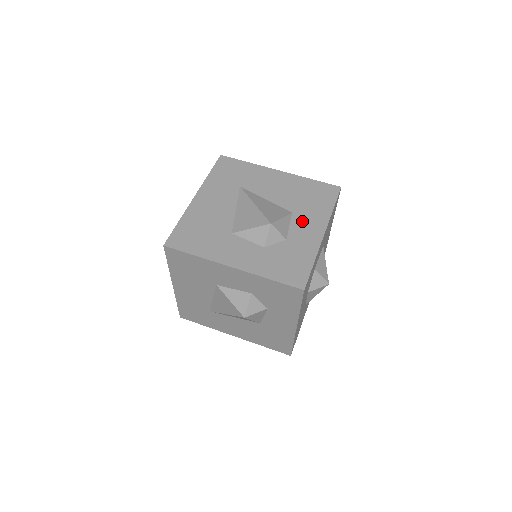
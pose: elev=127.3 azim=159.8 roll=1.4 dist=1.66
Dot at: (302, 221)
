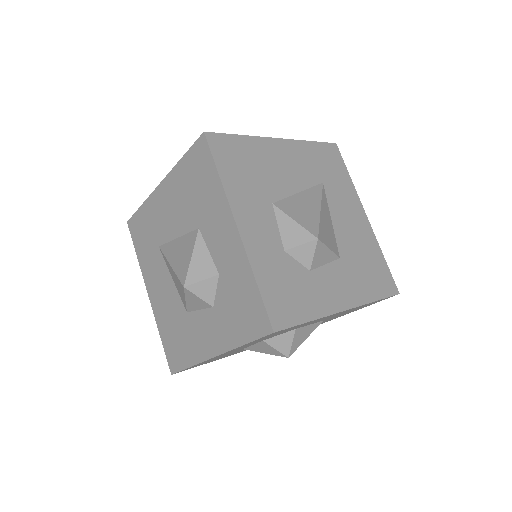
Dot at: (340, 275)
